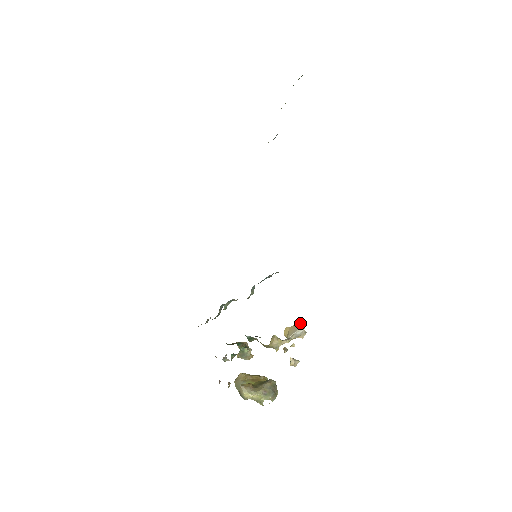
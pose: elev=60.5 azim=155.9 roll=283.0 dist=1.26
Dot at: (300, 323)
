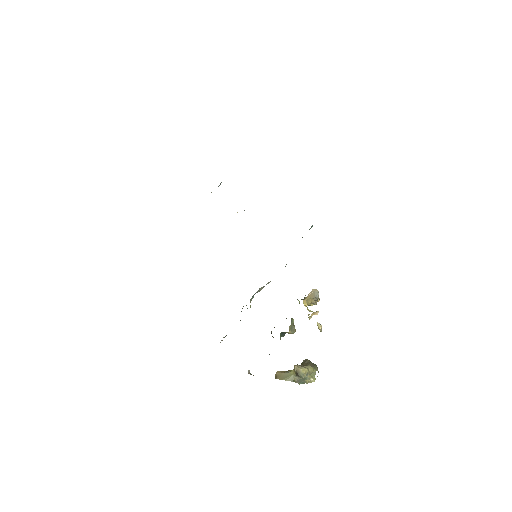
Dot at: (312, 291)
